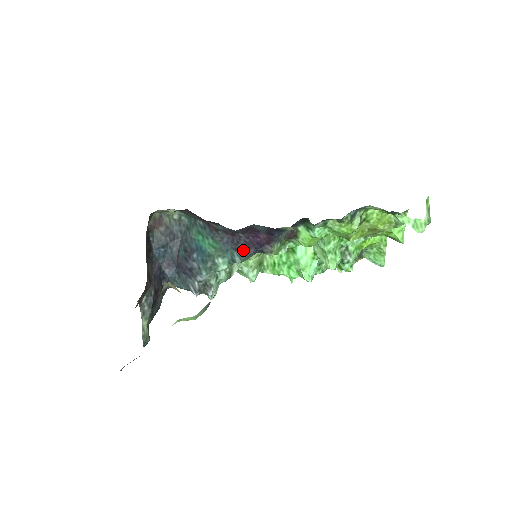
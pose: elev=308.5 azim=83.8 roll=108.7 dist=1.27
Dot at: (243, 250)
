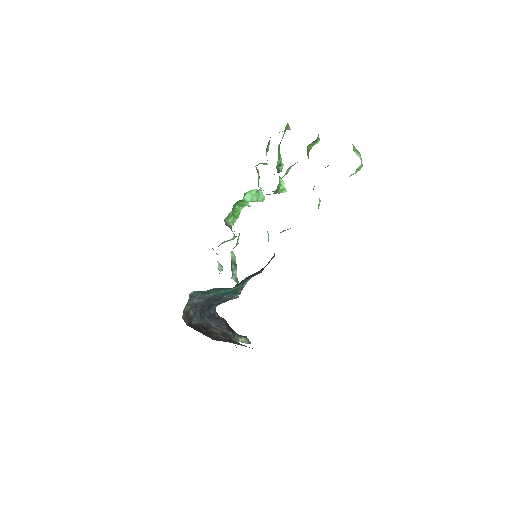
Dot at: (258, 273)
